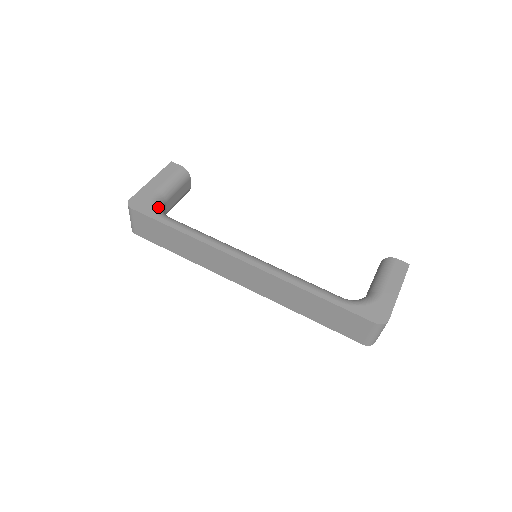
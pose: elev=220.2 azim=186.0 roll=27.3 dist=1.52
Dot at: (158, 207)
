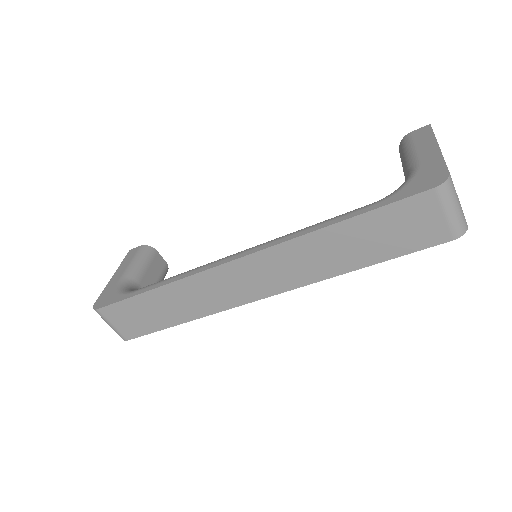
Dot at: (126, 289)
